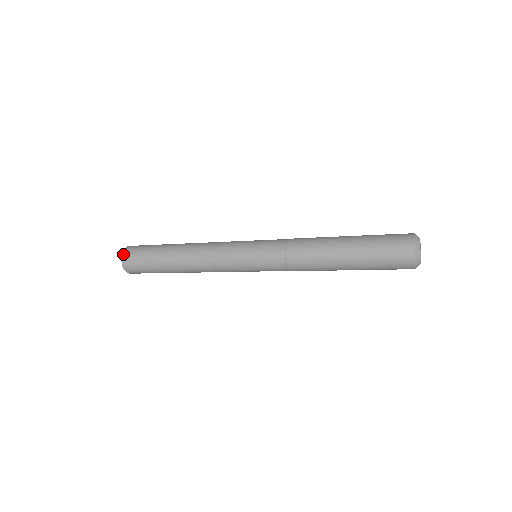
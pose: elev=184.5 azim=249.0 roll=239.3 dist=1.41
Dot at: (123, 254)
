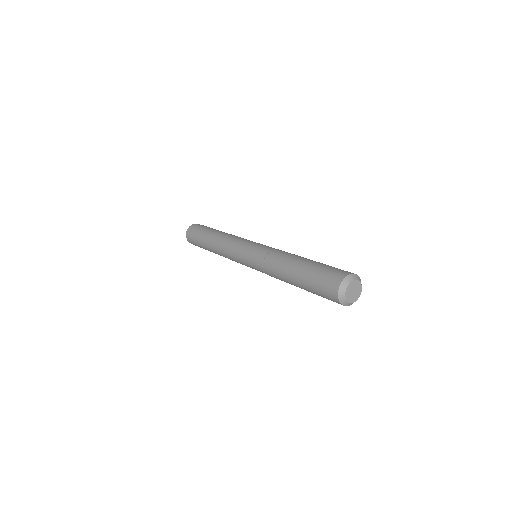
Dot at: (187, 232)
